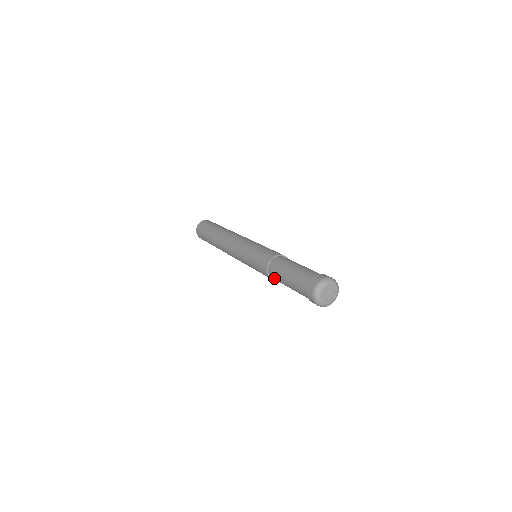
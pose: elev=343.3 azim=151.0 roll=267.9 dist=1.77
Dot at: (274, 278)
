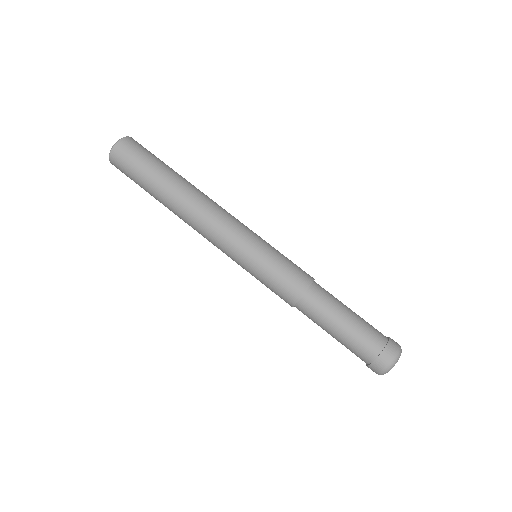
Dot at: (303, 313)
